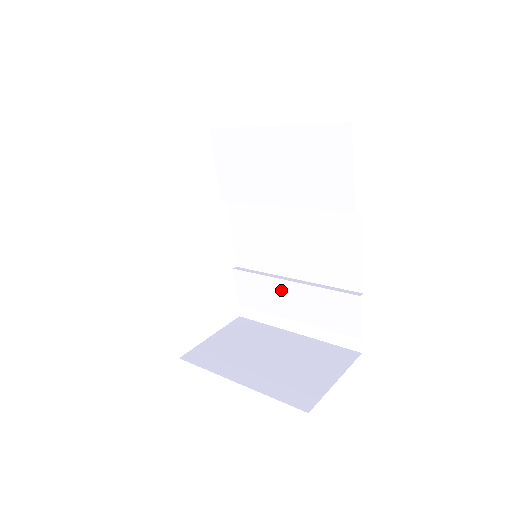
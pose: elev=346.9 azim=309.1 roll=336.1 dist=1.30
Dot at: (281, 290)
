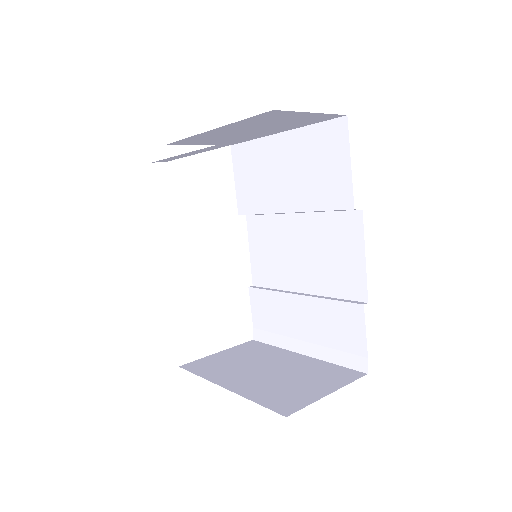
Dot at: (290, 306)
